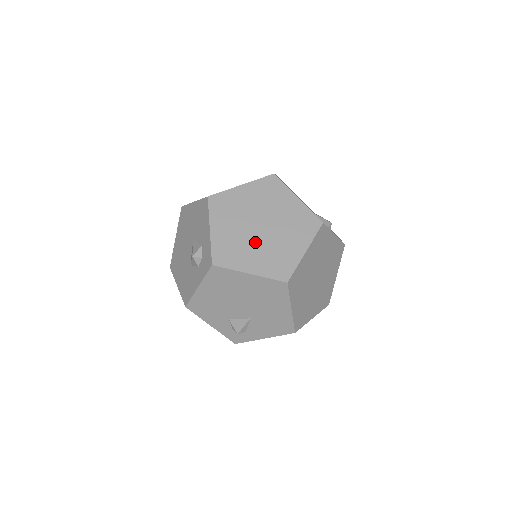
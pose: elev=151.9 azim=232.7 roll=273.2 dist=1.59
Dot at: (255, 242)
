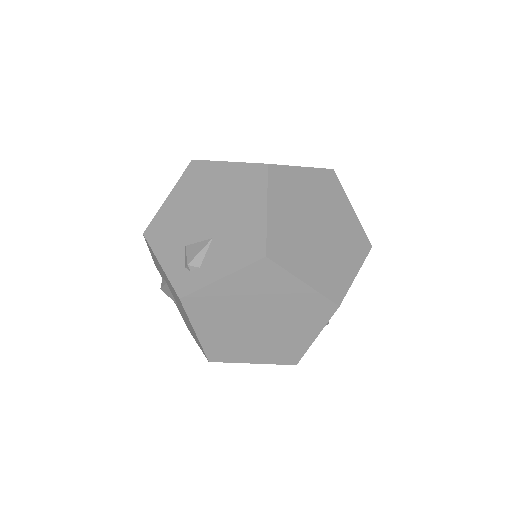
Dot at: occluded
